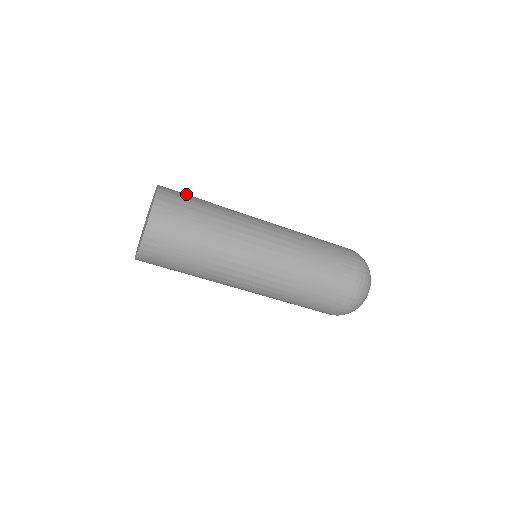
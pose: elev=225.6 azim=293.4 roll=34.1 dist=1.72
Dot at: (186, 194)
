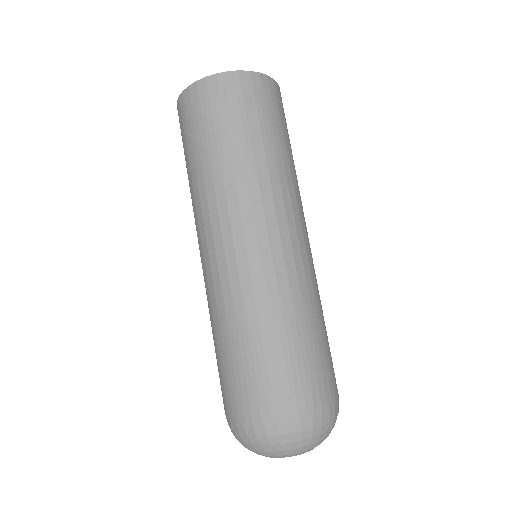
Dot at: occluded
